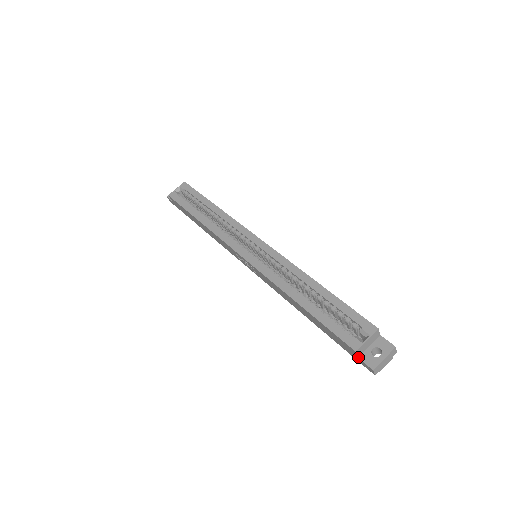
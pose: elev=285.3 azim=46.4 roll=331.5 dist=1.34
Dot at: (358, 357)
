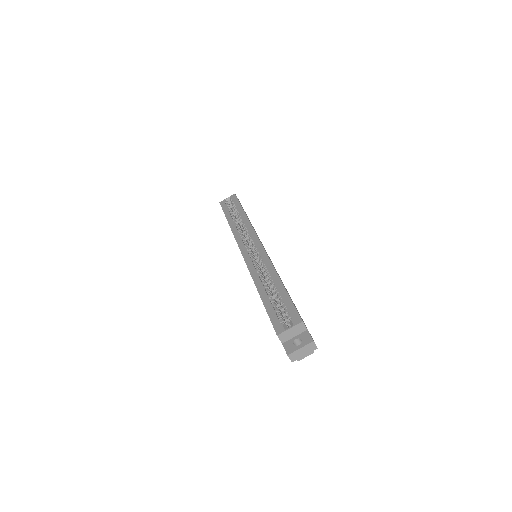
Dot at: (282, 343)
